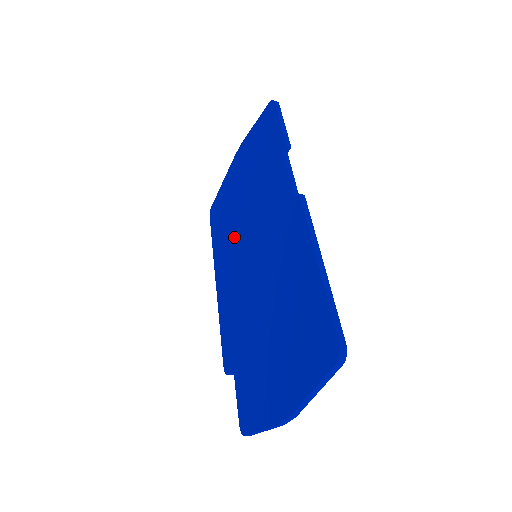
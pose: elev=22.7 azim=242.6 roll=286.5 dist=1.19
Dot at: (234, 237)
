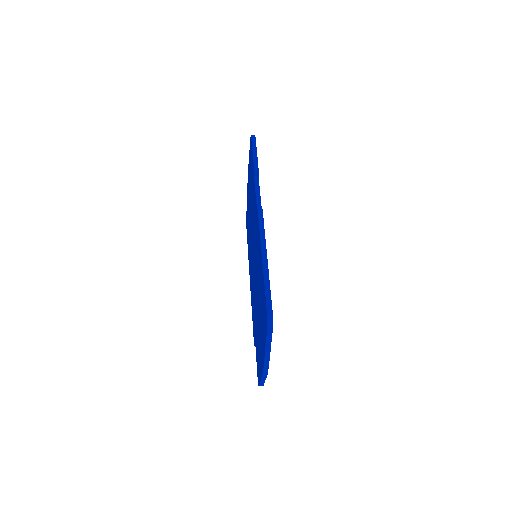
Dot at: (250, 243)
